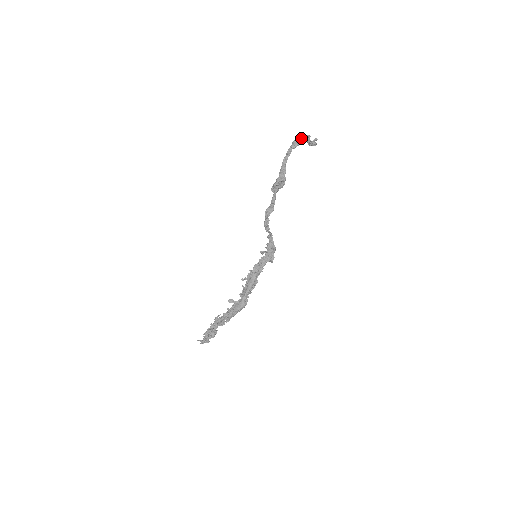
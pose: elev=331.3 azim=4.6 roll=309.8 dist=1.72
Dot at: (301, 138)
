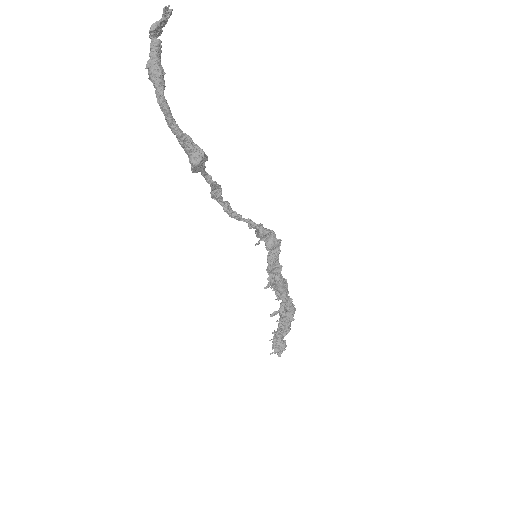
Dot at: (152, 53)
